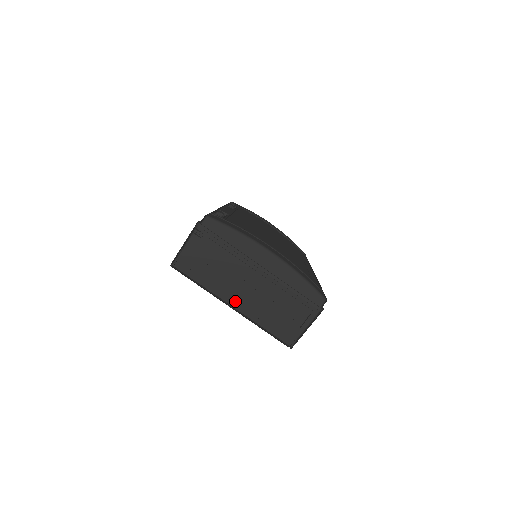
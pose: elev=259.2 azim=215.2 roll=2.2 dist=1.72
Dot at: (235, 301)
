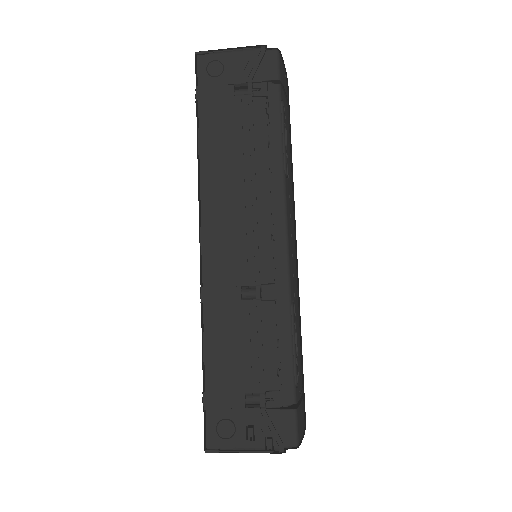
Dot at: occluded
